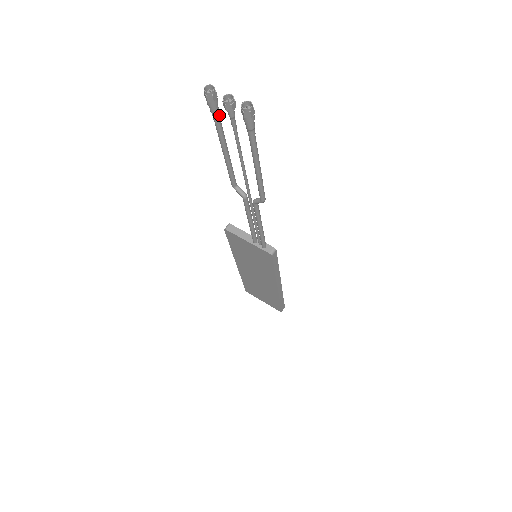
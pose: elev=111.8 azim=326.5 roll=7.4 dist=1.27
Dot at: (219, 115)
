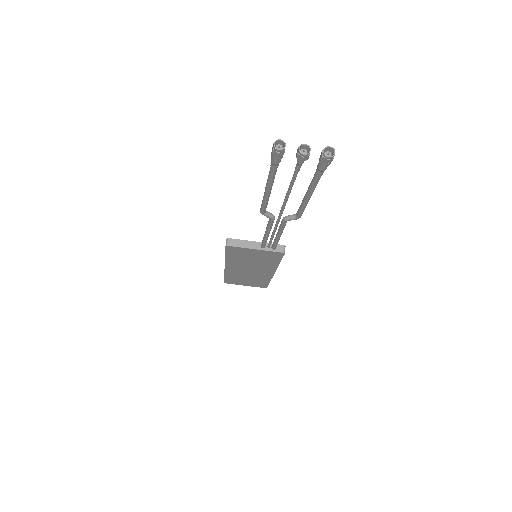
Dot at: (278, 163)
